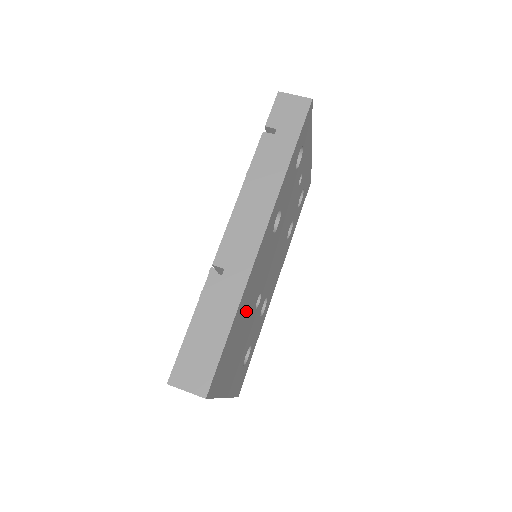
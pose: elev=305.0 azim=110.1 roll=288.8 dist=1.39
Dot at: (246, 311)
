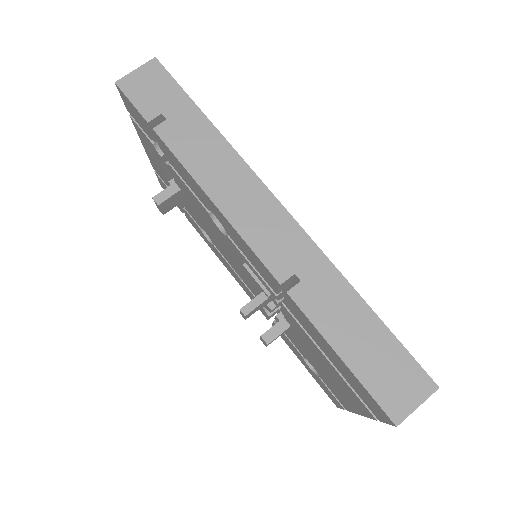
Dot at: occluded
